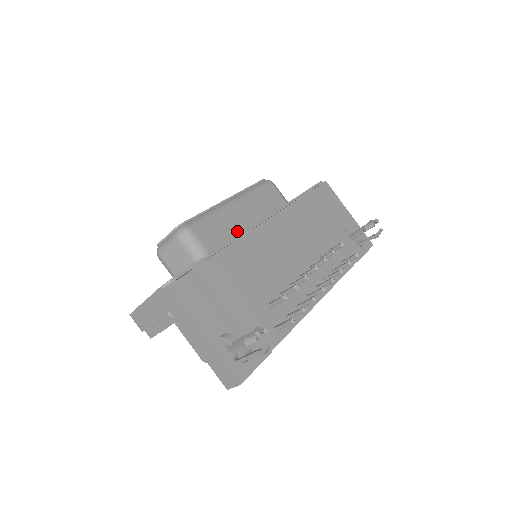
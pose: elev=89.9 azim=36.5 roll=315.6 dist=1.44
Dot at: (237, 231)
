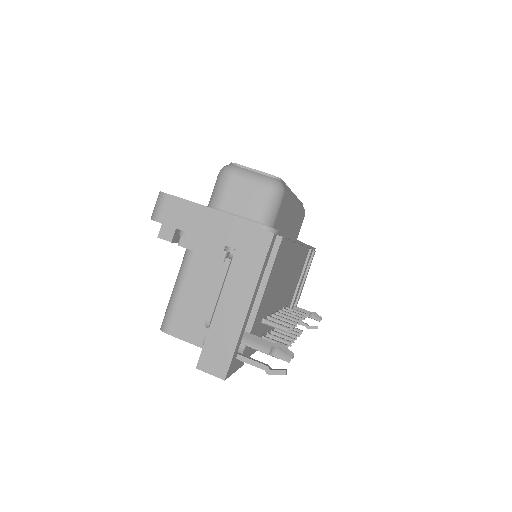
Dot at: (284, 229)
